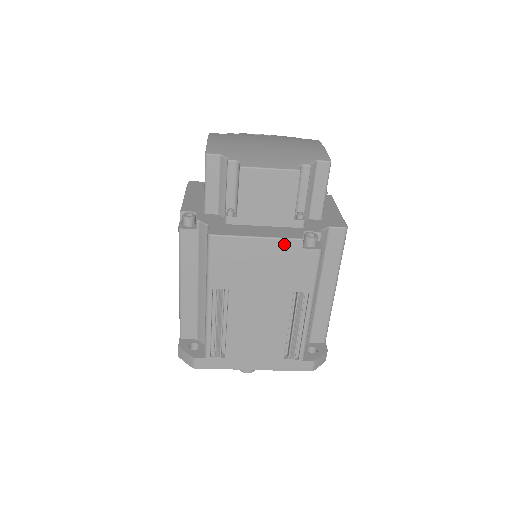
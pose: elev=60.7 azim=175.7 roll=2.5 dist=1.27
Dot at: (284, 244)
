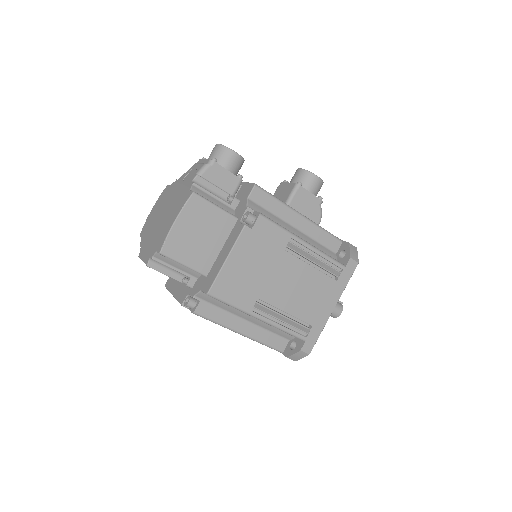
Dot at: occluded
